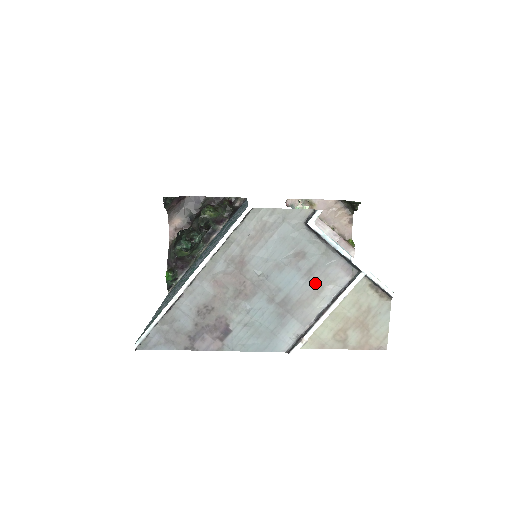
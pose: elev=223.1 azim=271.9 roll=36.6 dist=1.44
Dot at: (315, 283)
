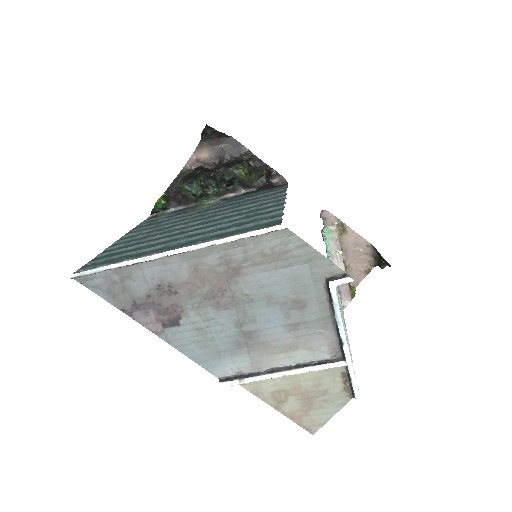
Dot at: (293, 339)
